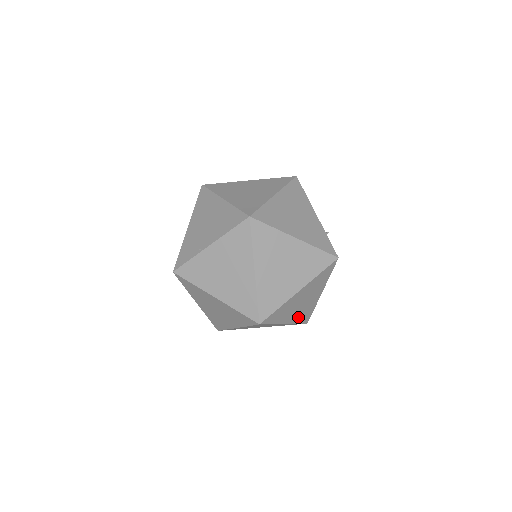
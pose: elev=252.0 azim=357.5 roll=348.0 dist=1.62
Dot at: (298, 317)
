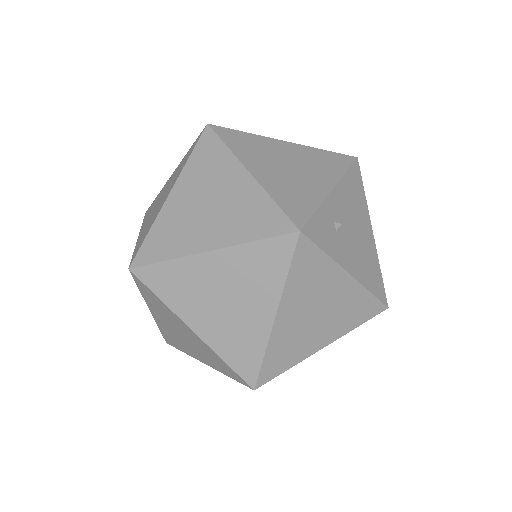
Dot at: (223, 341)
